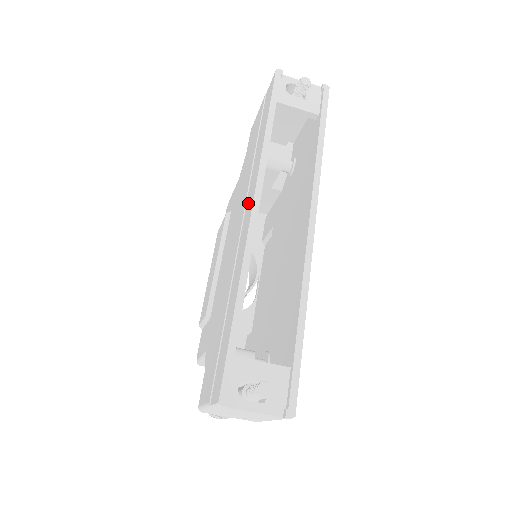
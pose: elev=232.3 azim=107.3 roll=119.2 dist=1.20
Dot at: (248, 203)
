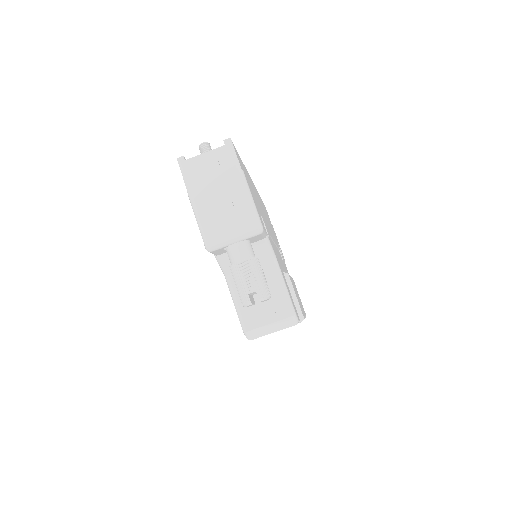
Dot at: occluded
